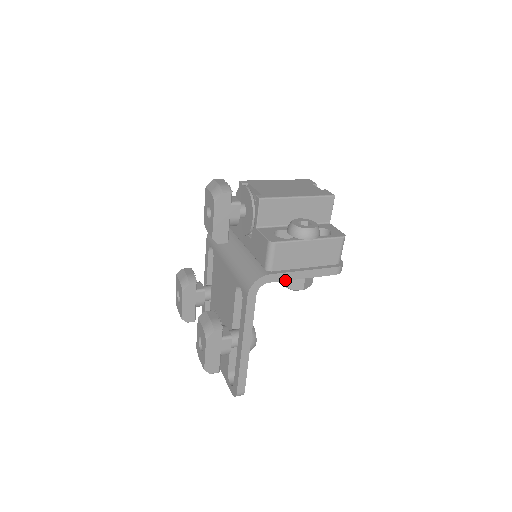
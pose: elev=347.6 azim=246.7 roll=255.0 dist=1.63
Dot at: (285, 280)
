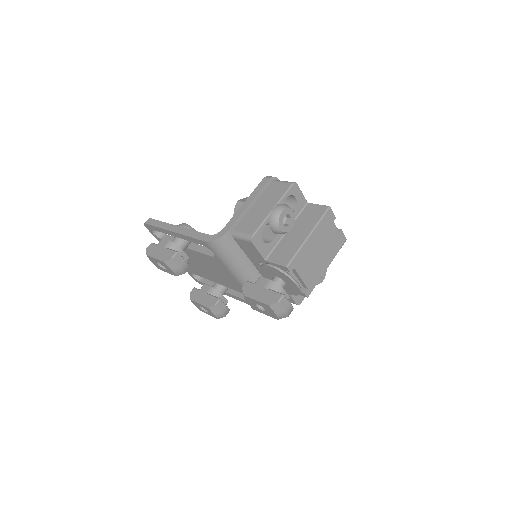
Dot at: occluded
